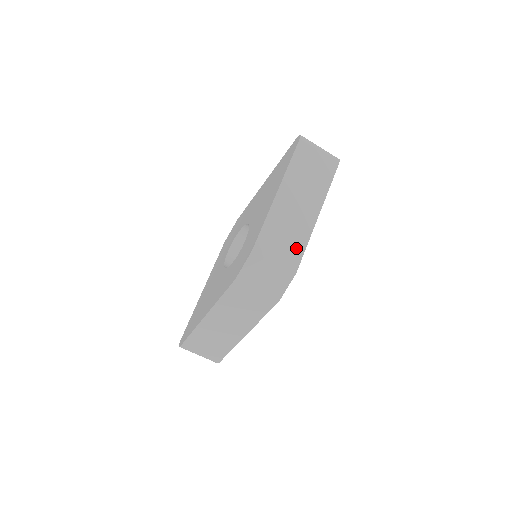
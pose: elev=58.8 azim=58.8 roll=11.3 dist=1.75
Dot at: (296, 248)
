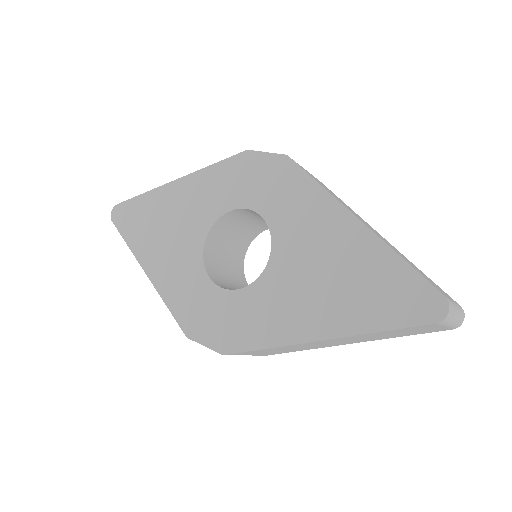
Dot at: occluded
